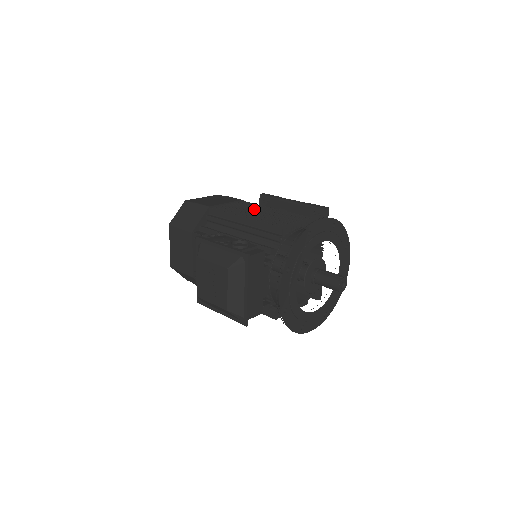
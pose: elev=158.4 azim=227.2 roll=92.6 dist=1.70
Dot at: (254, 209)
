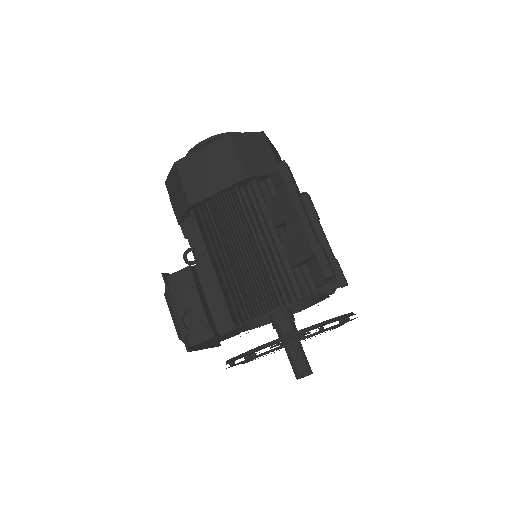
Dot at: (241, 230)
